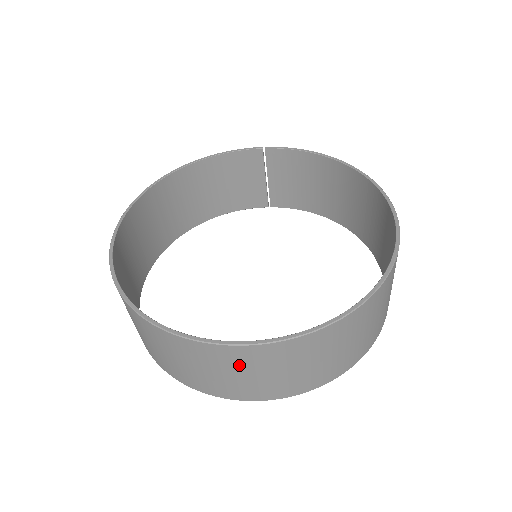
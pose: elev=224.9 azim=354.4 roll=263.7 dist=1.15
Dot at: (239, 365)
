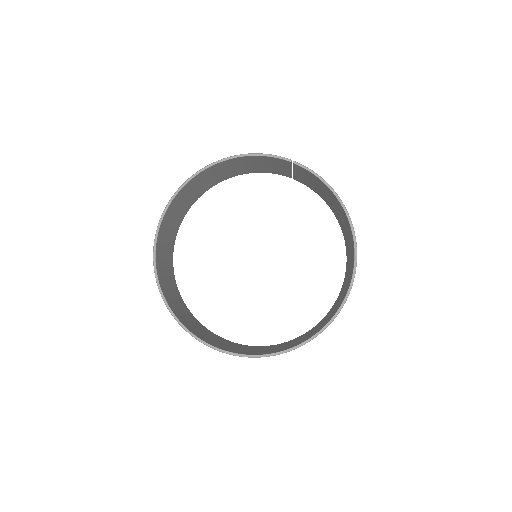
Dot at: occluded
